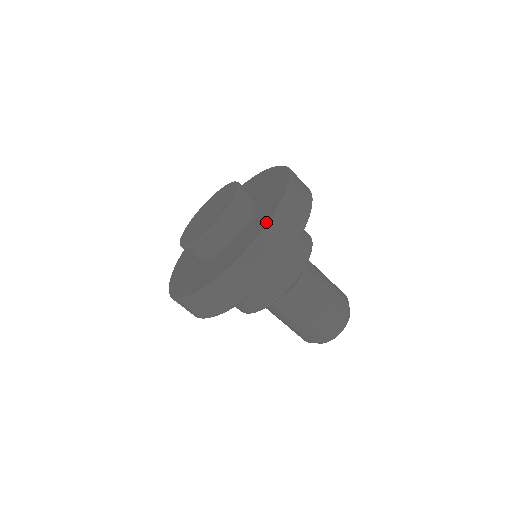
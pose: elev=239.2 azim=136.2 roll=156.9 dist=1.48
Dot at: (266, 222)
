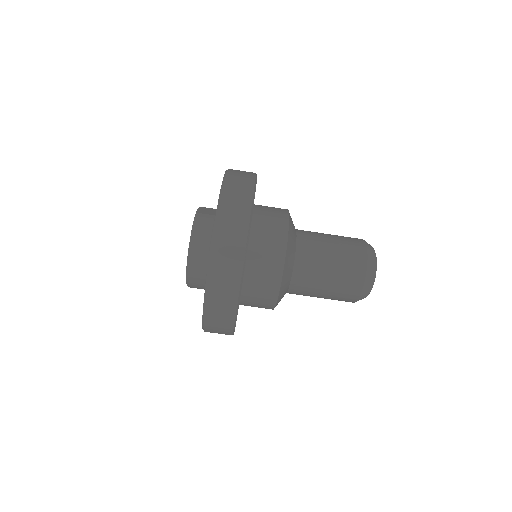
Dot at: occluded
